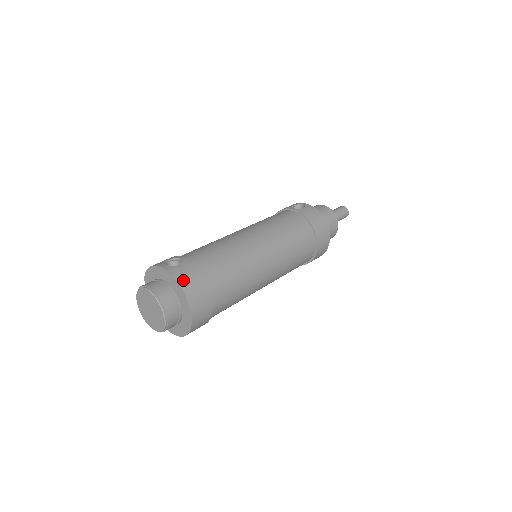
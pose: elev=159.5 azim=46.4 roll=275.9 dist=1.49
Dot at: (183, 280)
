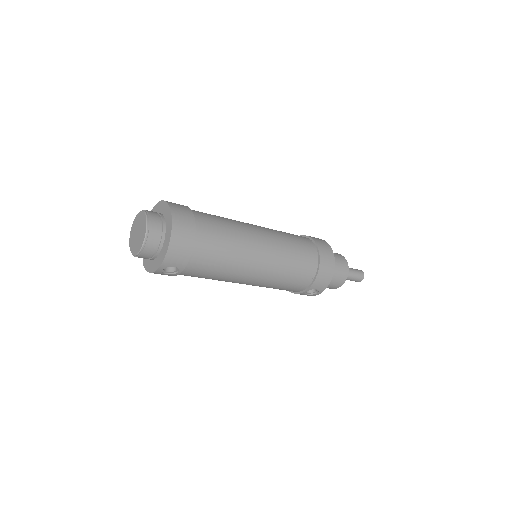
Dot at: (170, 202)
